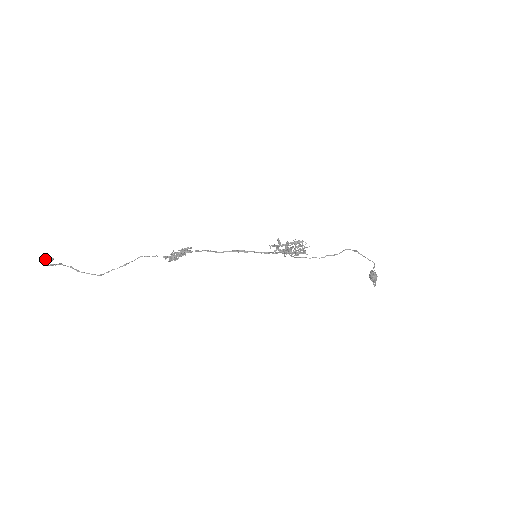
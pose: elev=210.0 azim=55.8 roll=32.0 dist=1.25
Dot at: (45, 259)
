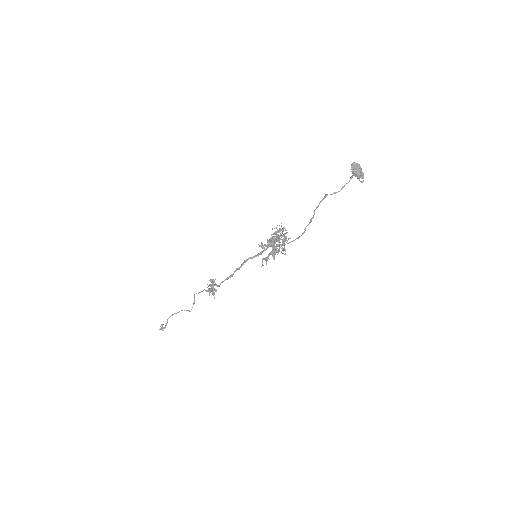
Dot at: (161, 329)
